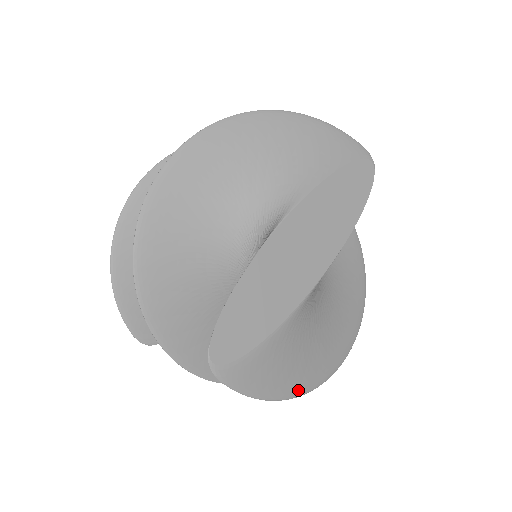
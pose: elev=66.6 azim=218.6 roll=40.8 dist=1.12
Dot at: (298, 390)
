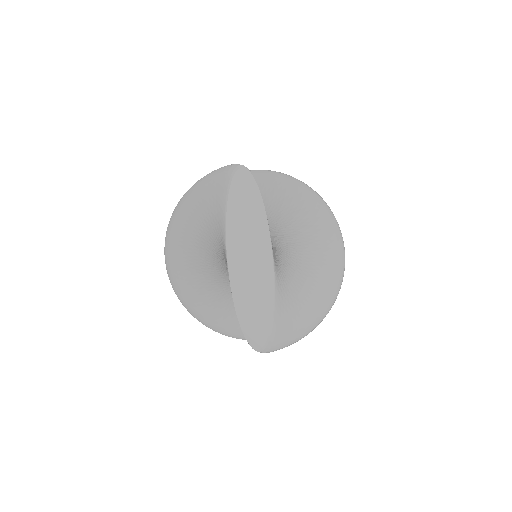
Dot at: (322, 314)
